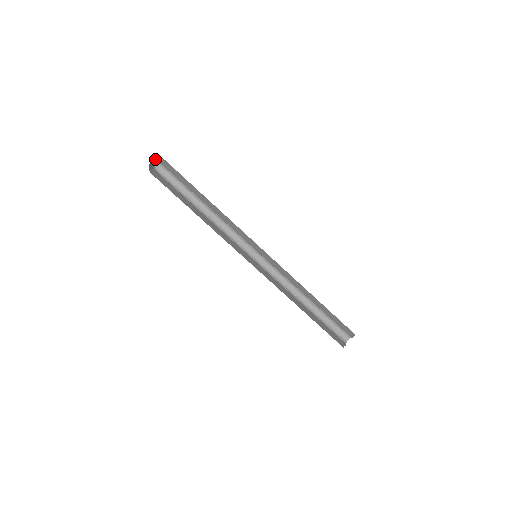
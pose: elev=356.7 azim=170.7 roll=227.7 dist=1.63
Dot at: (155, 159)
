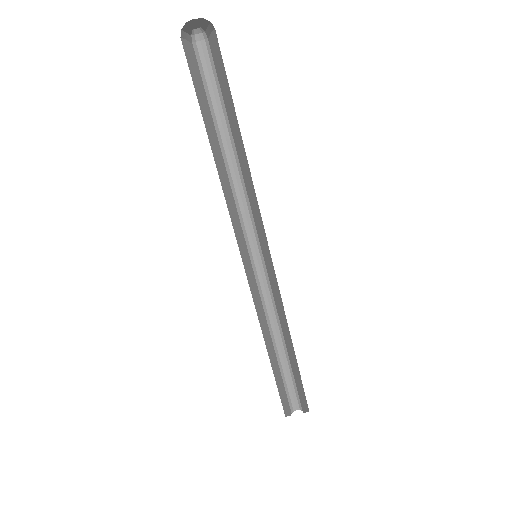
Dot at: (200, 20)
